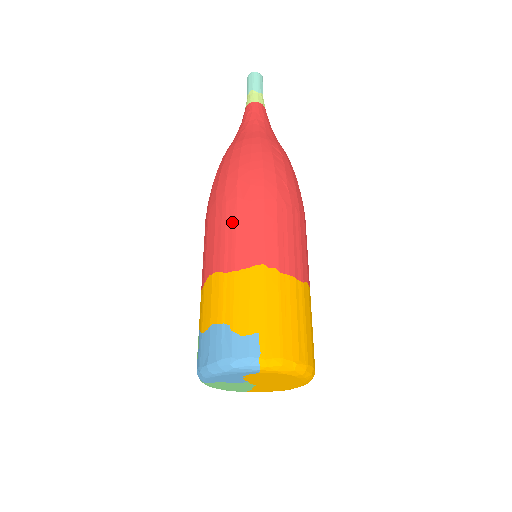
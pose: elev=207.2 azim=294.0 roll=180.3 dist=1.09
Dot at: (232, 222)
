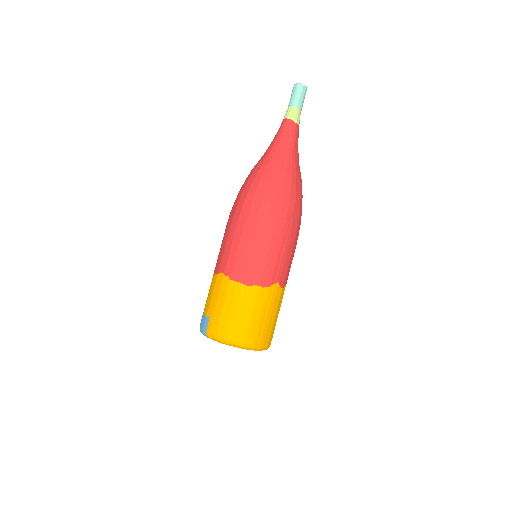
Dot at: (223, 239)
